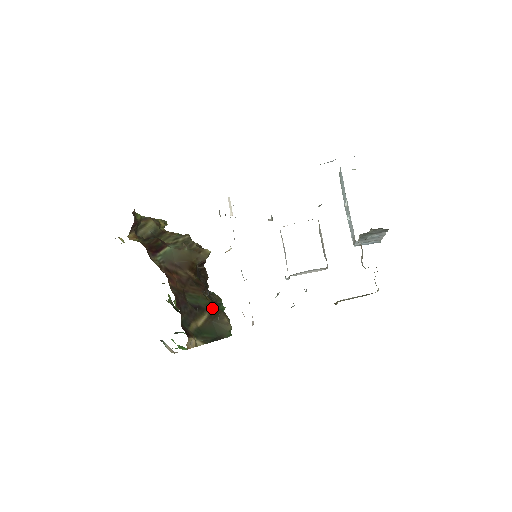
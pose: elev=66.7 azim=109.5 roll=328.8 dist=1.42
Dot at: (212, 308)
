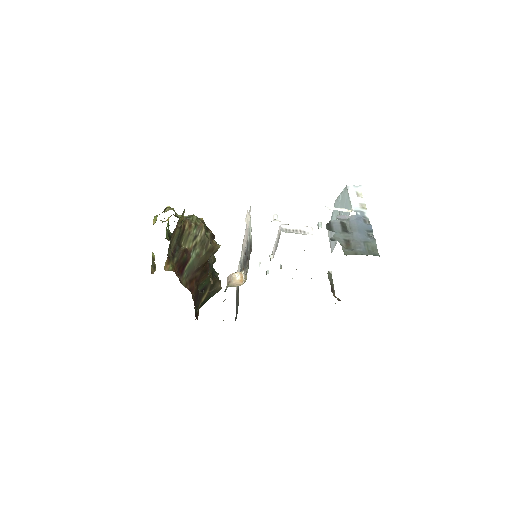
Dot at: occluded
